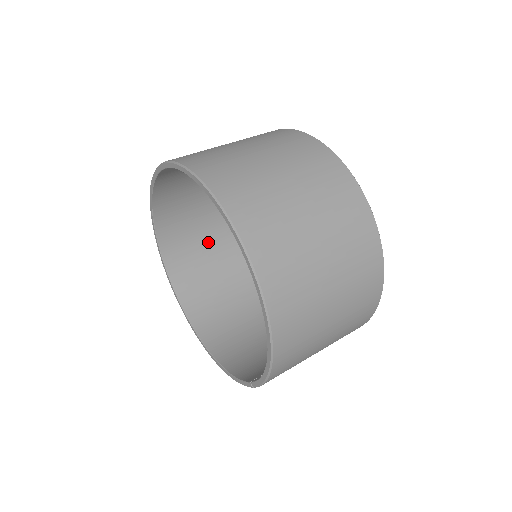
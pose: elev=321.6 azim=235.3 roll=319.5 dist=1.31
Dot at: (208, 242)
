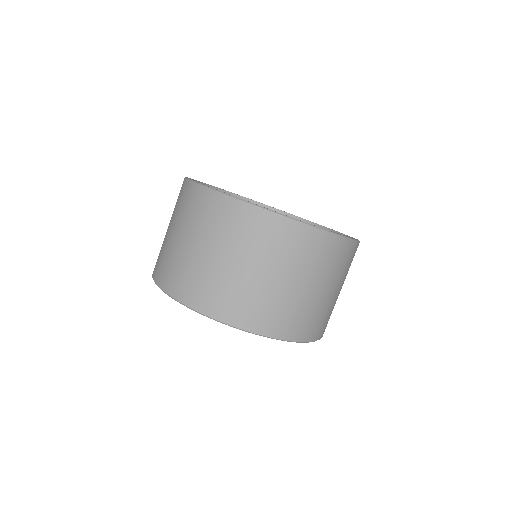
Dot at: occluded
